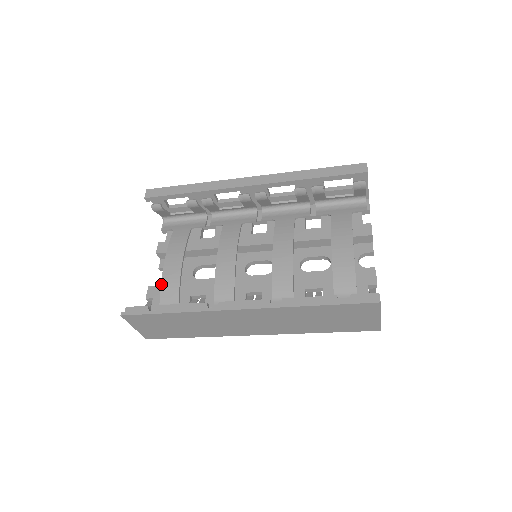
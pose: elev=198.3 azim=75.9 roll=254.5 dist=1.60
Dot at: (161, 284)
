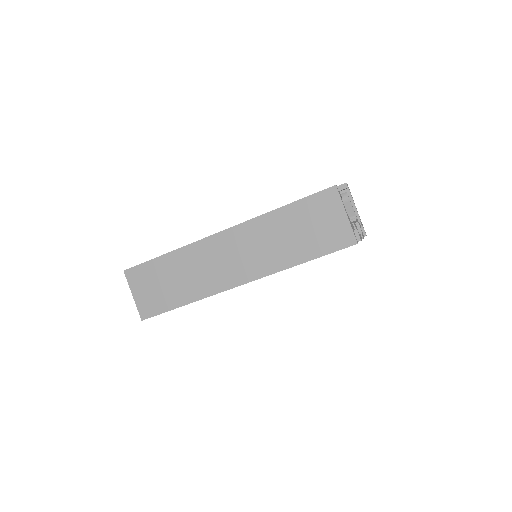
Dot at: occluded
